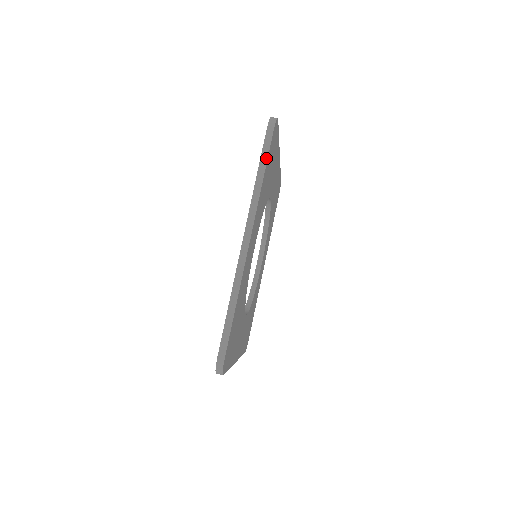
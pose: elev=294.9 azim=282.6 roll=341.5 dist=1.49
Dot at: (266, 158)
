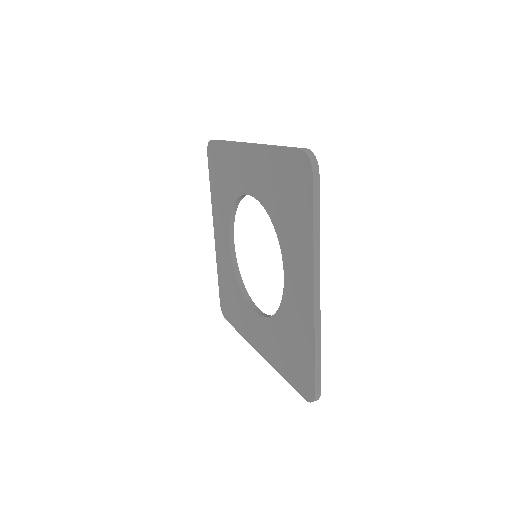
Dot at: (223, 140)
